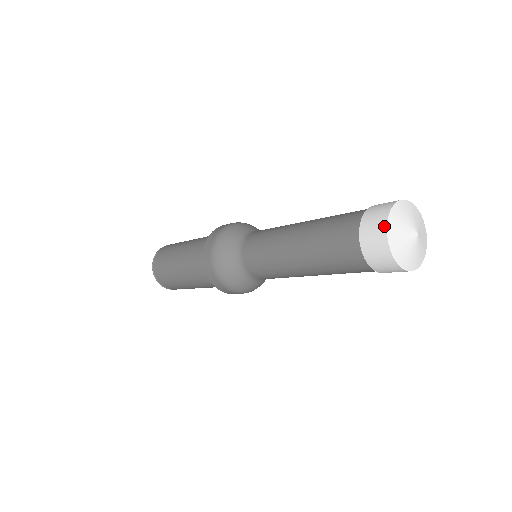
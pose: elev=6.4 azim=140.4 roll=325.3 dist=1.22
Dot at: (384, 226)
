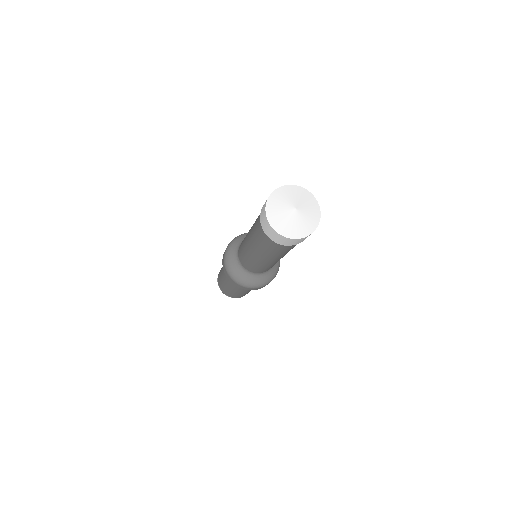
Dot at: (269, 225)
